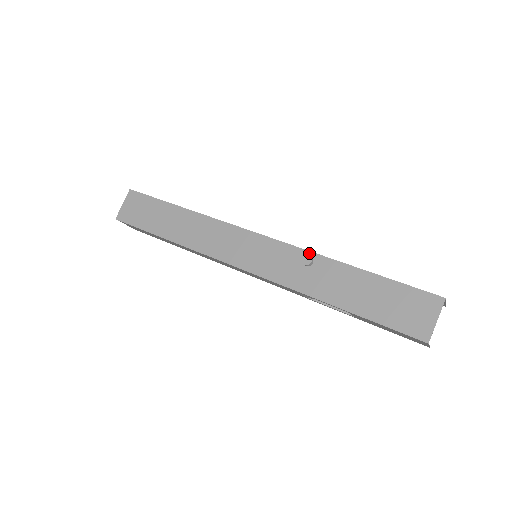
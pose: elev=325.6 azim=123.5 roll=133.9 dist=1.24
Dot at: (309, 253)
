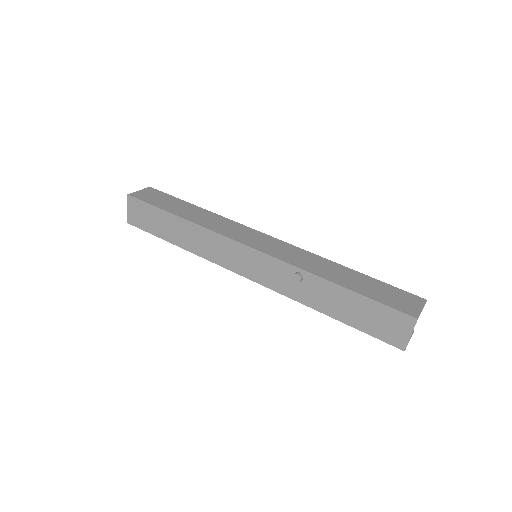
Dot at: (298, 270)
